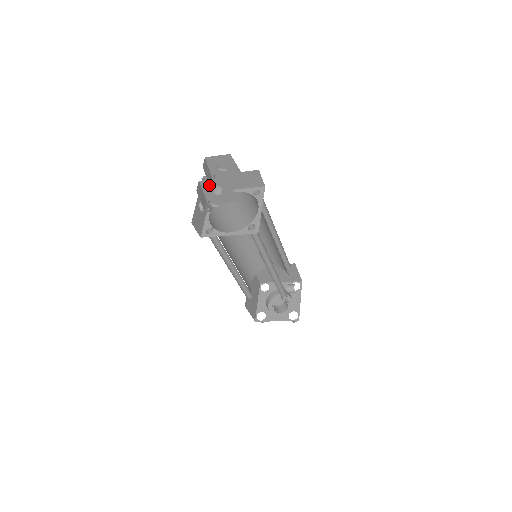
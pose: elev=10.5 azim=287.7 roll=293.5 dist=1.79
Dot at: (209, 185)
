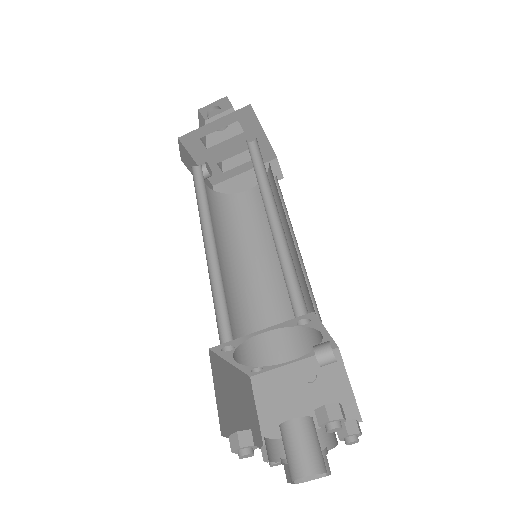
Dot at: occluded
